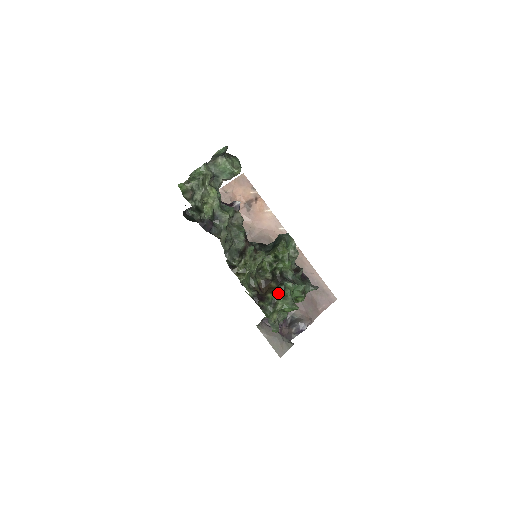
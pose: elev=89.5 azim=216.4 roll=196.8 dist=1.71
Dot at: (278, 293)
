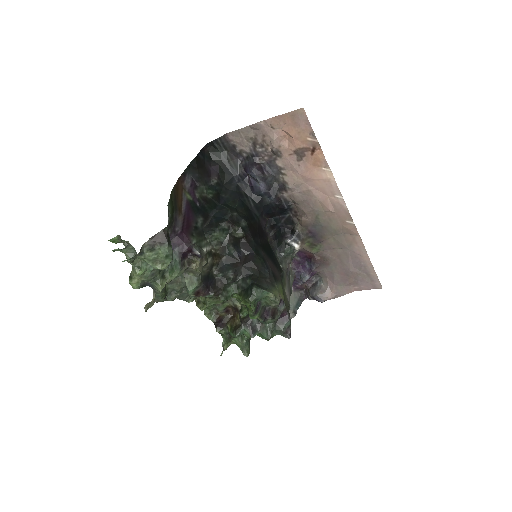
Dot at: (232, 335)
